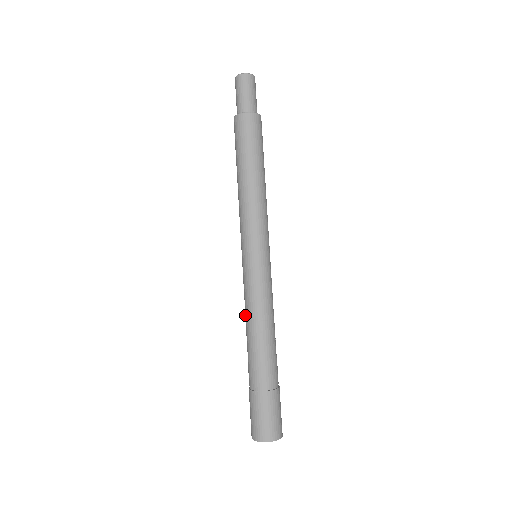
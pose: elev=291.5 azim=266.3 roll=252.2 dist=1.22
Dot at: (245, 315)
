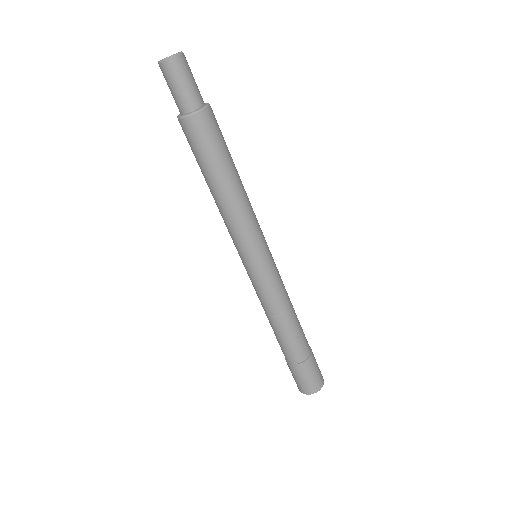
Dot at: (271, 313)
